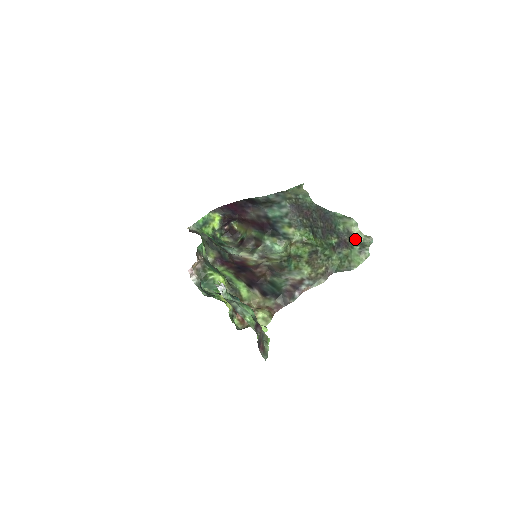
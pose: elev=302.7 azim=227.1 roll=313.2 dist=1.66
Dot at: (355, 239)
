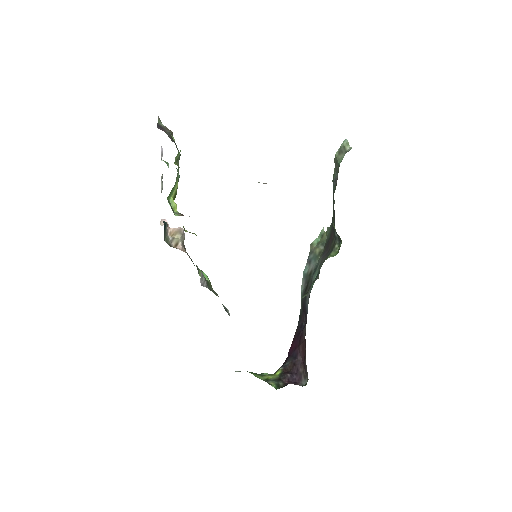
Dot at: (335, 158)
